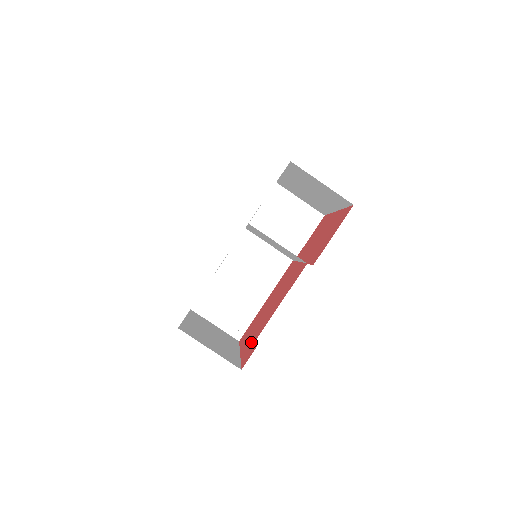
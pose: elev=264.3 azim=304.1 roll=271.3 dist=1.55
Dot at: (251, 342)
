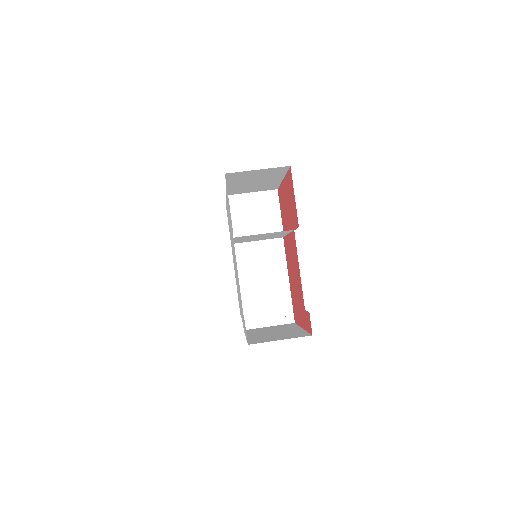
Dot at: (303, 314)
